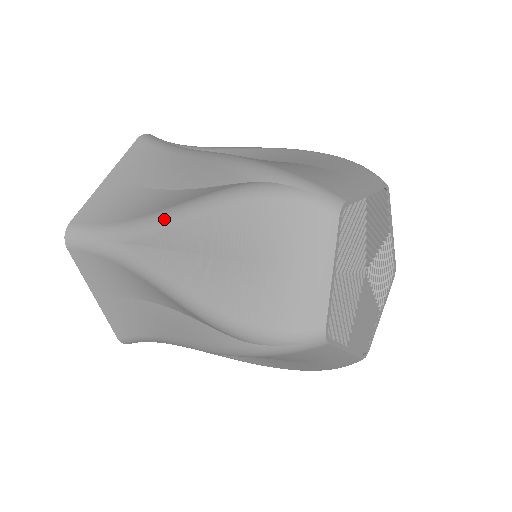
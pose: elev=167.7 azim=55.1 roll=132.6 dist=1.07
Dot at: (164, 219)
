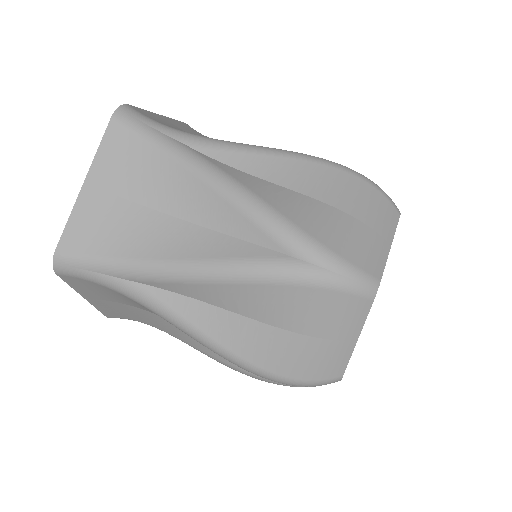
Dot at: occluded
